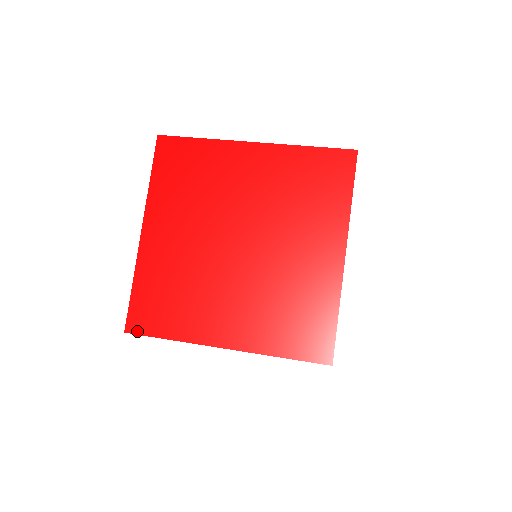
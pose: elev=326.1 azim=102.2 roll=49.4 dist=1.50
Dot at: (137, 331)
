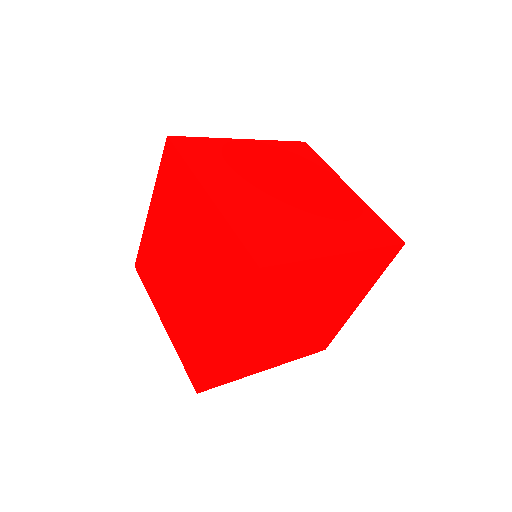
Dot at: (270, 263)
